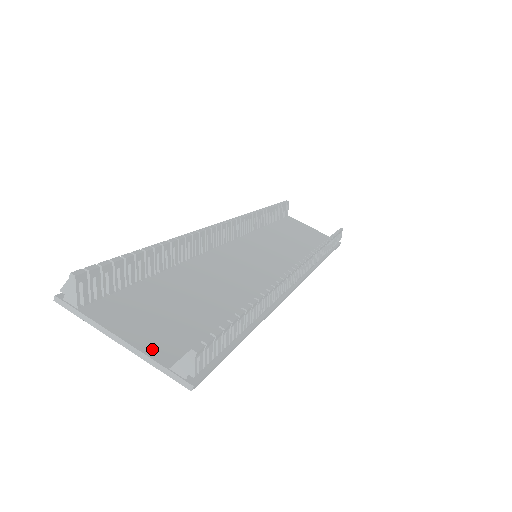
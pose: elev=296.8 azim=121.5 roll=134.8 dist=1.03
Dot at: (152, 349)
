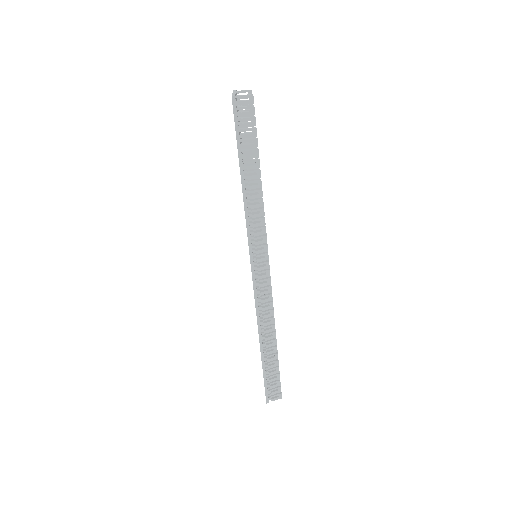
Dot at: occluded
